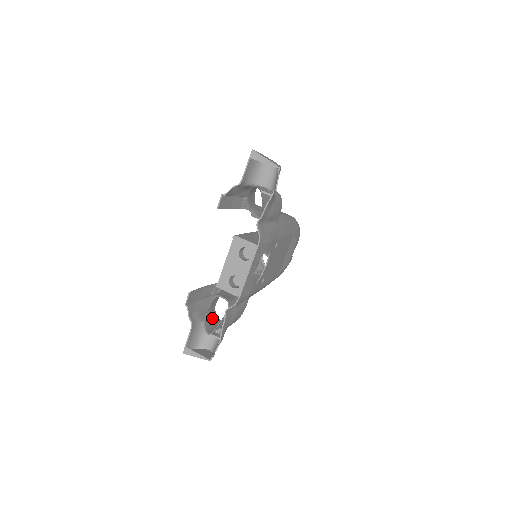
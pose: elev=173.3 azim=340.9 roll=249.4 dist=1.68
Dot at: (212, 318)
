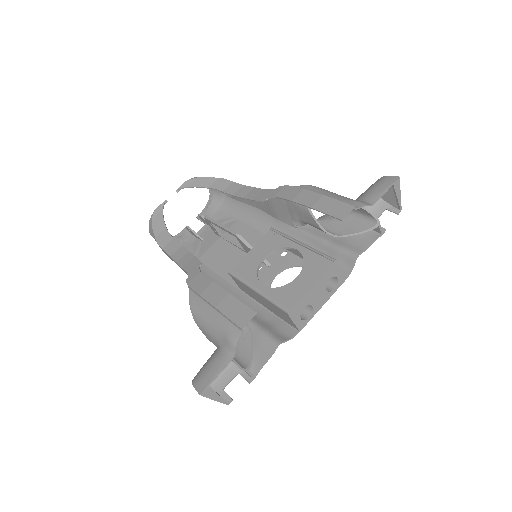
Dot at: (209, 333)
